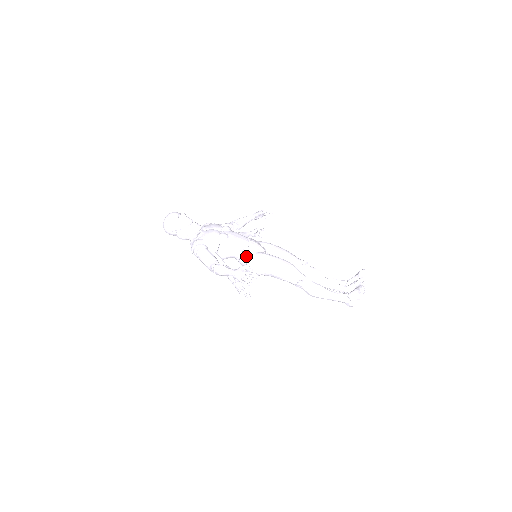
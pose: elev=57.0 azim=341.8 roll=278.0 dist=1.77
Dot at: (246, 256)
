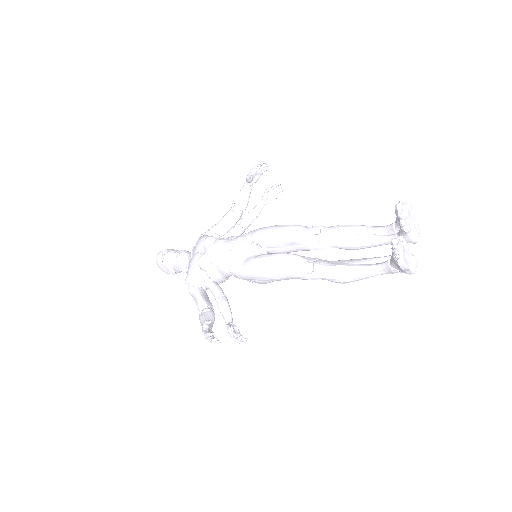
Dot at: (234, 274)
